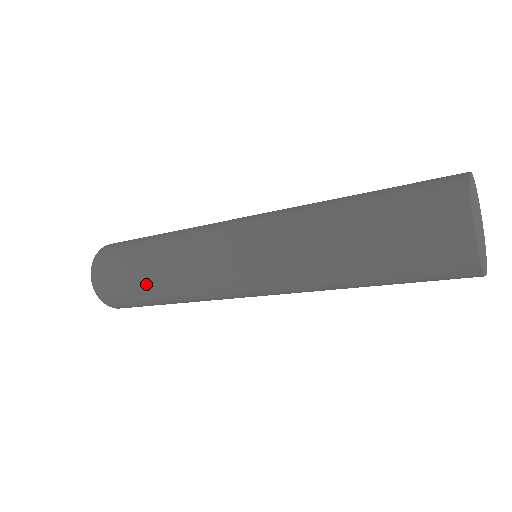
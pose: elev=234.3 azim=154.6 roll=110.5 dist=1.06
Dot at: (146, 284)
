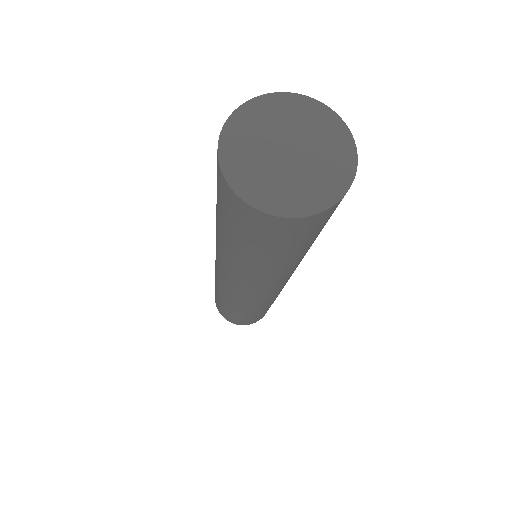
Dot at: (228, 309)
